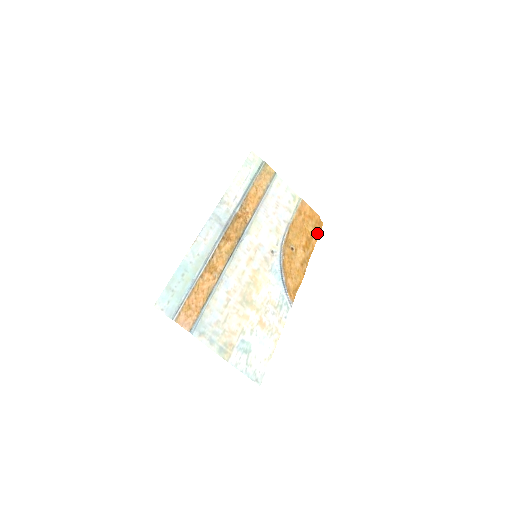
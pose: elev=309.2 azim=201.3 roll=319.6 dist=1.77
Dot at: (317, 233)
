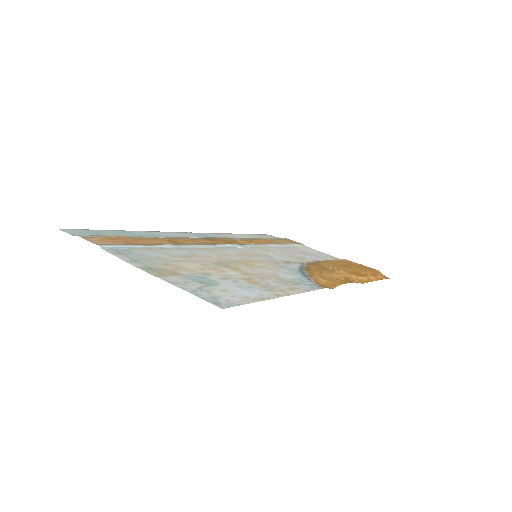
Dot at: (377, 277)
